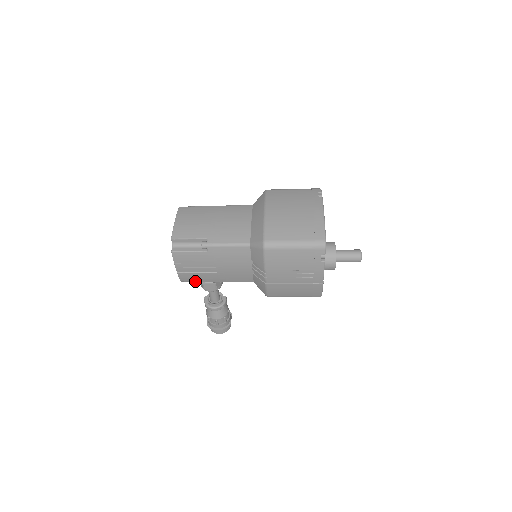
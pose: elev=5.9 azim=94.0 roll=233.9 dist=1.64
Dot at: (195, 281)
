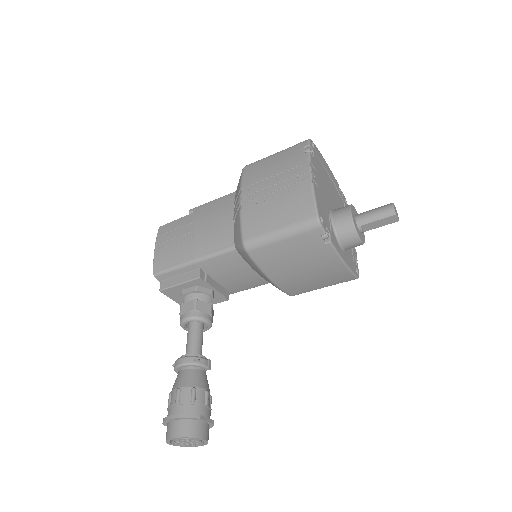
Dot at: (169, 268)
